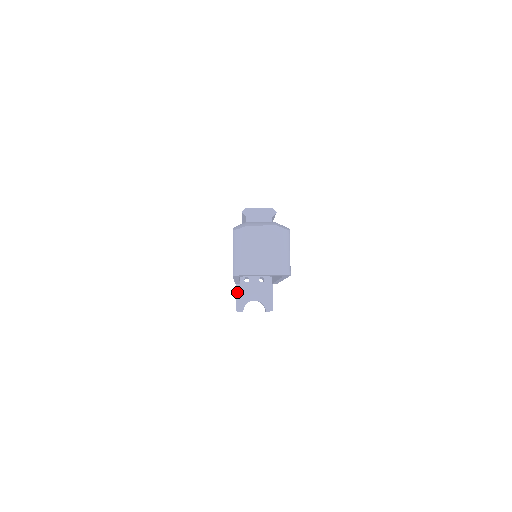
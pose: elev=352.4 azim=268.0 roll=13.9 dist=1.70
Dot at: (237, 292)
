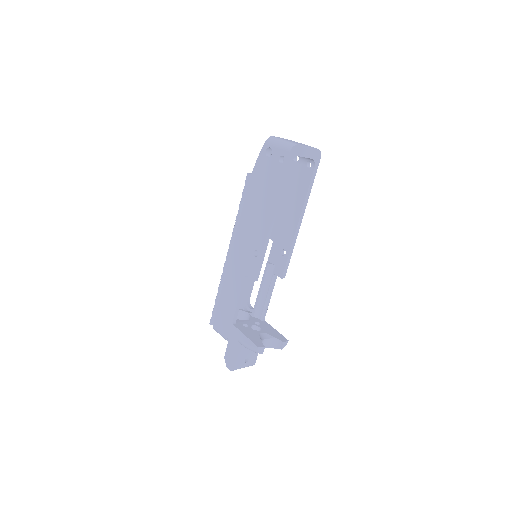
Dot at: (245, 334)
